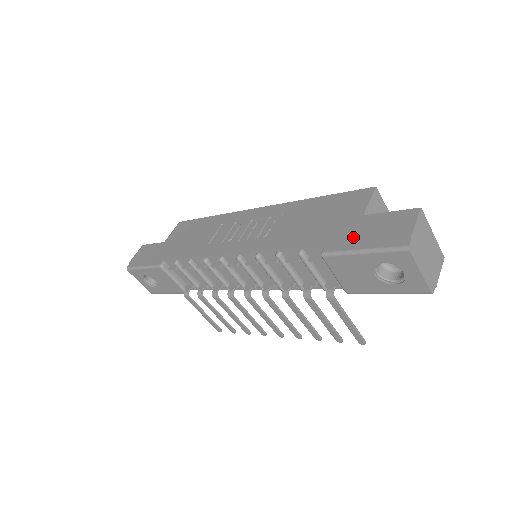
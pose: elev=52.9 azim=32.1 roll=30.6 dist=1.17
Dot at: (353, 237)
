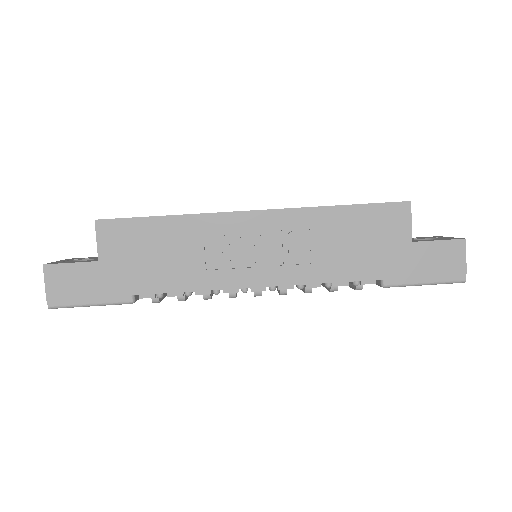
Dot at: (413, 270)
